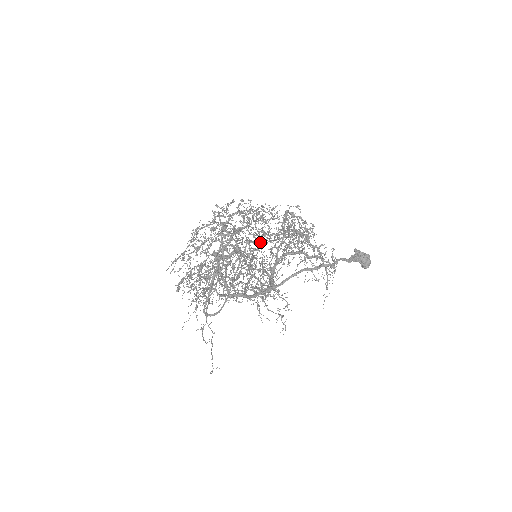
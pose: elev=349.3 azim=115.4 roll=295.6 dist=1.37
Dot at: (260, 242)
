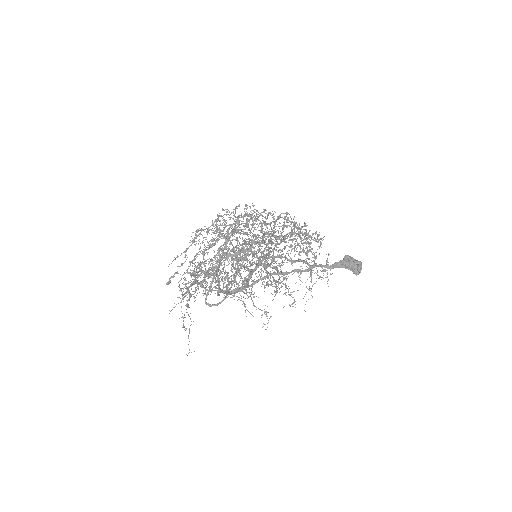
Dot at: (271, 242)
